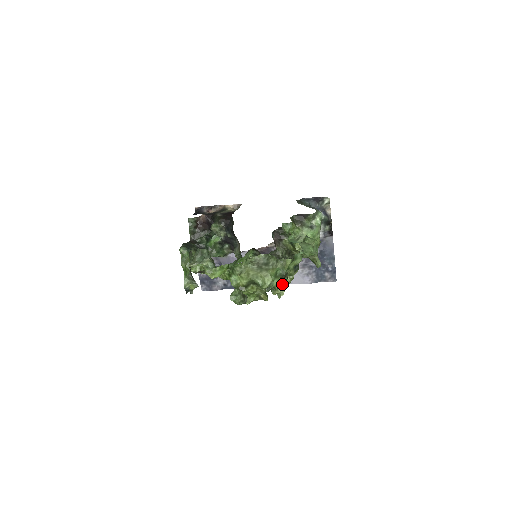
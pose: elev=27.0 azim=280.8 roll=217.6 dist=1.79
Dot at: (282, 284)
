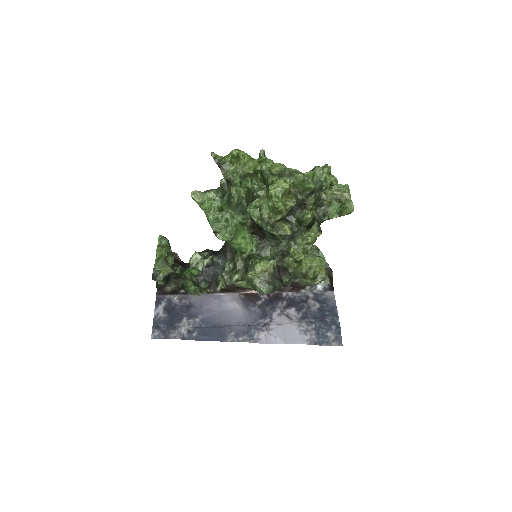
Dot at: (312, 213)
